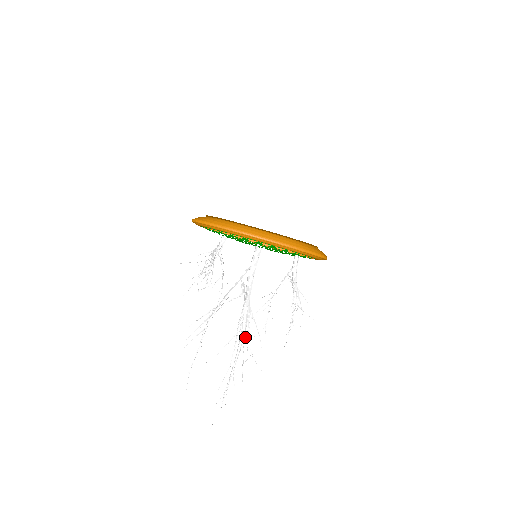
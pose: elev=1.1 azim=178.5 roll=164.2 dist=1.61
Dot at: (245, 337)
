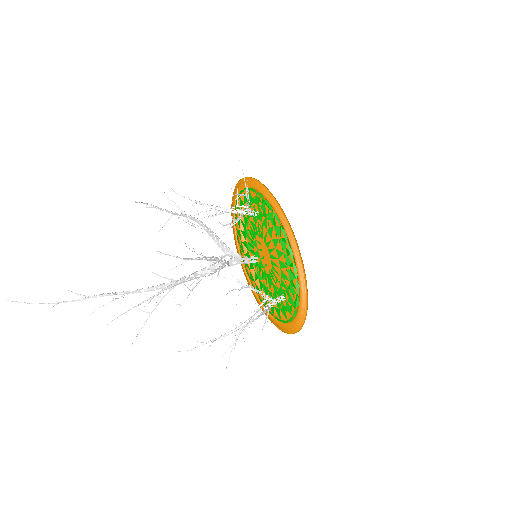
Dot at: (171, 289)
